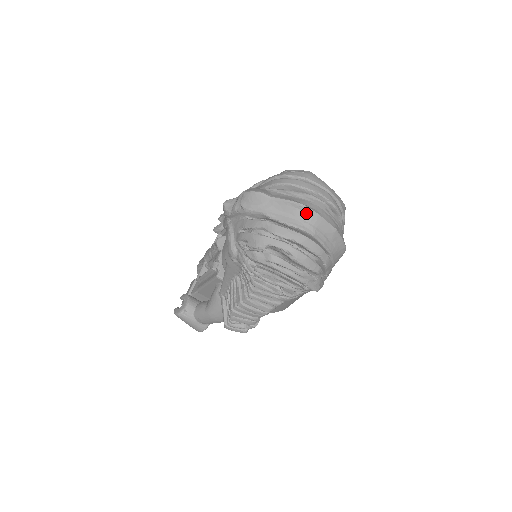
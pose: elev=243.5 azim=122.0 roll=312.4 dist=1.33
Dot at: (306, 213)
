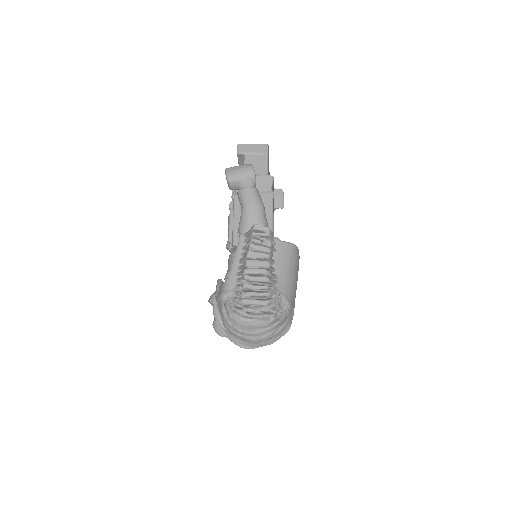
Dot at: (248, 347)
